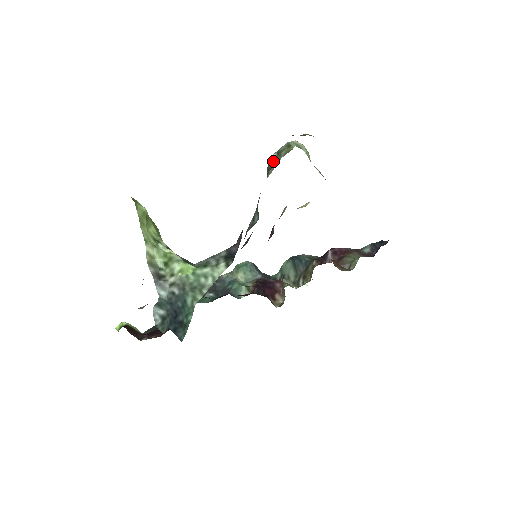
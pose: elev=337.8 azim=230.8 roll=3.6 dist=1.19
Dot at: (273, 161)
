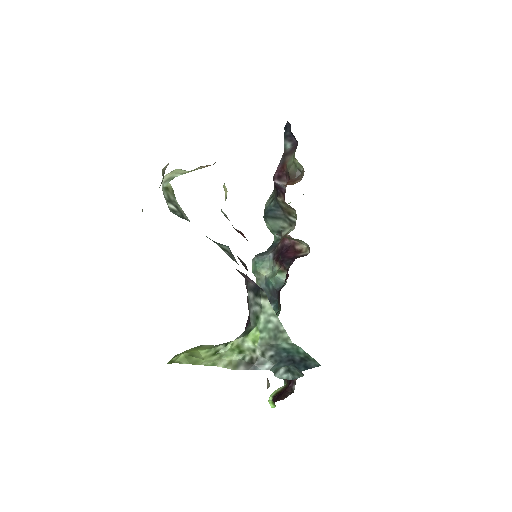
Dot at: (175, 210)
